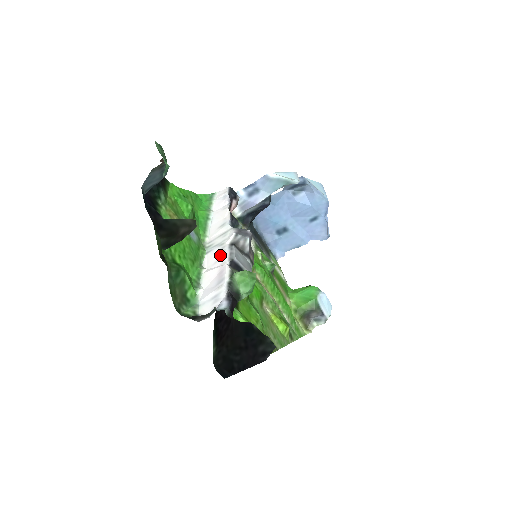
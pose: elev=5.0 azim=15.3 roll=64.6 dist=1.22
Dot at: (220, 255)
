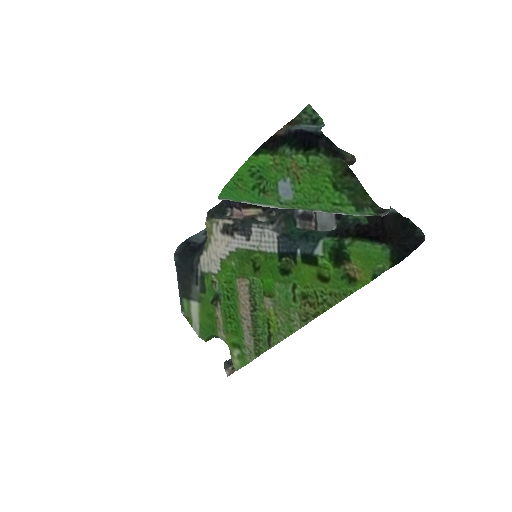
Dot at: occluded
